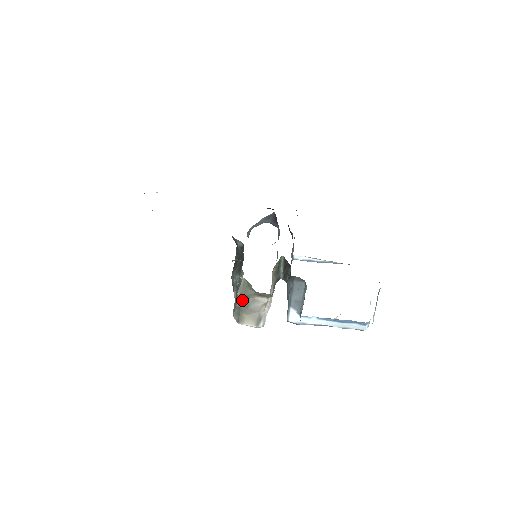
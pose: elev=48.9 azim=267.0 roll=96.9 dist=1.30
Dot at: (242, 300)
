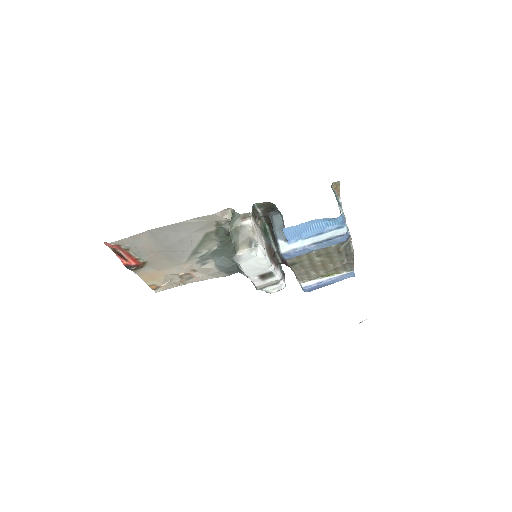
Dot at: (233, 231)
